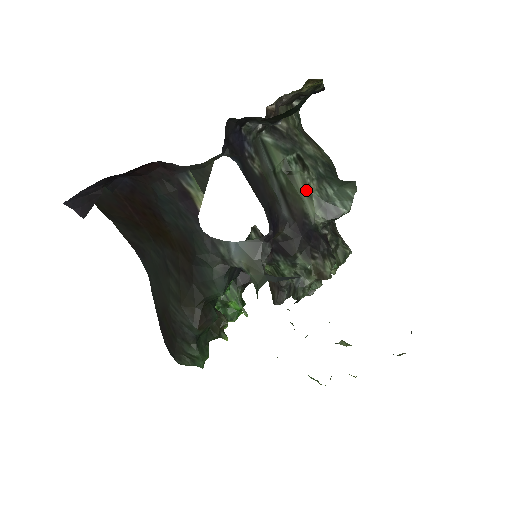
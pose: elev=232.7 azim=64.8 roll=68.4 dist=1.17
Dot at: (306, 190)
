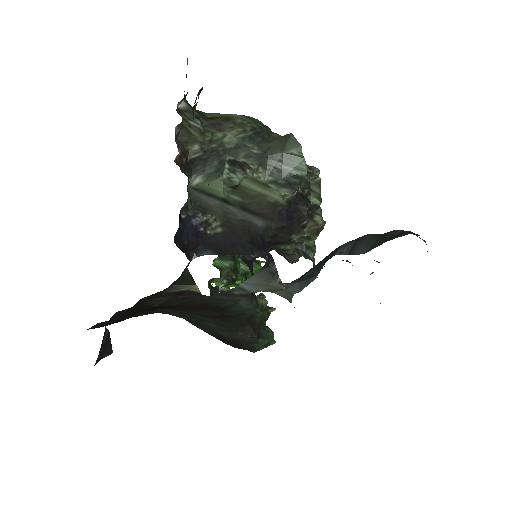
Dot at: (259, 185)
